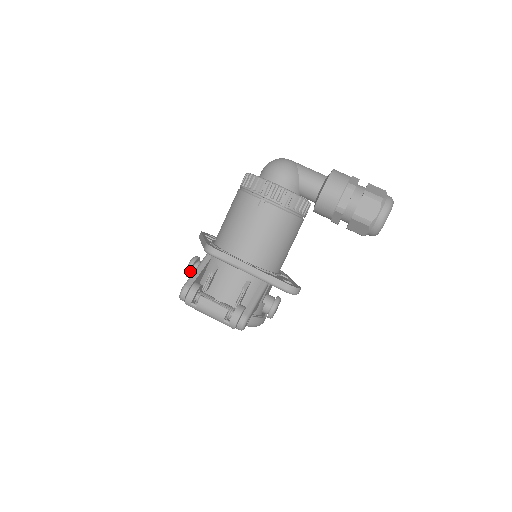
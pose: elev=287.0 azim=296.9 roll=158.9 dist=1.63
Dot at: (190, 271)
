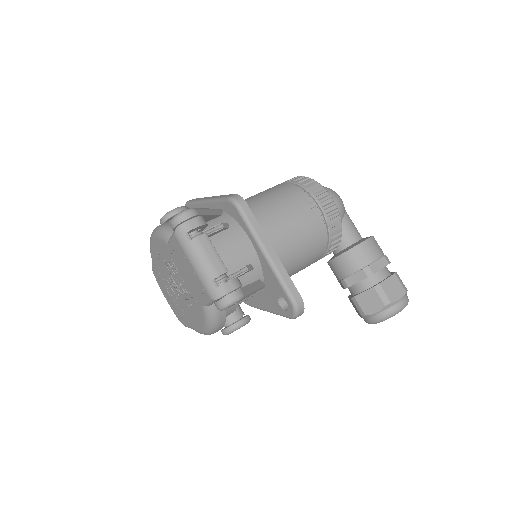
Dot at: (174, 215)
